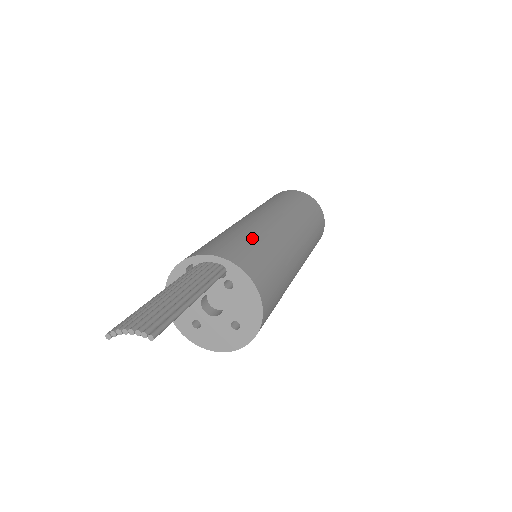
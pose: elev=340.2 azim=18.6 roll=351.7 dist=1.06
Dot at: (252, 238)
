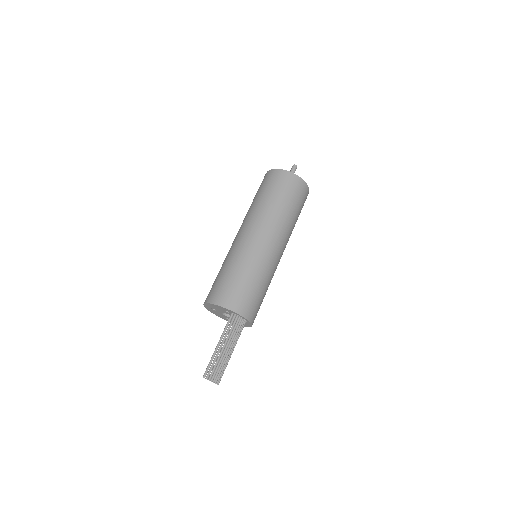
Dot at: (265, 291)
